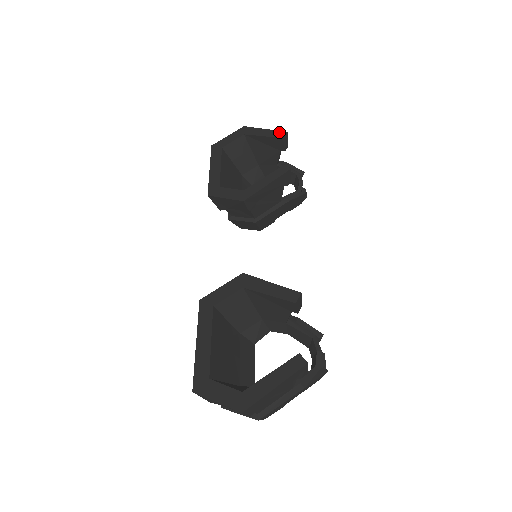
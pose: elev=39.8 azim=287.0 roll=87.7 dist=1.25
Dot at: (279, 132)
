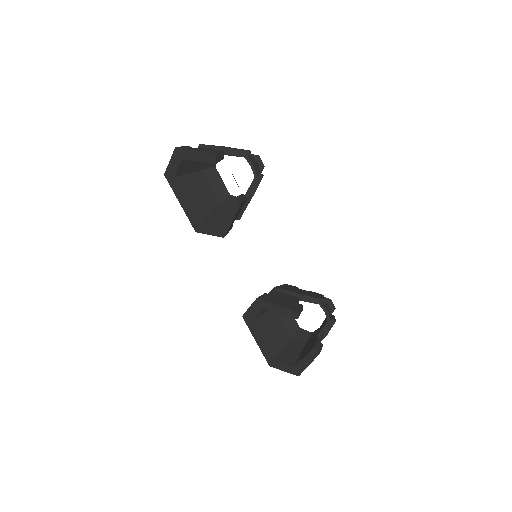
Dot at: (209, 156)
